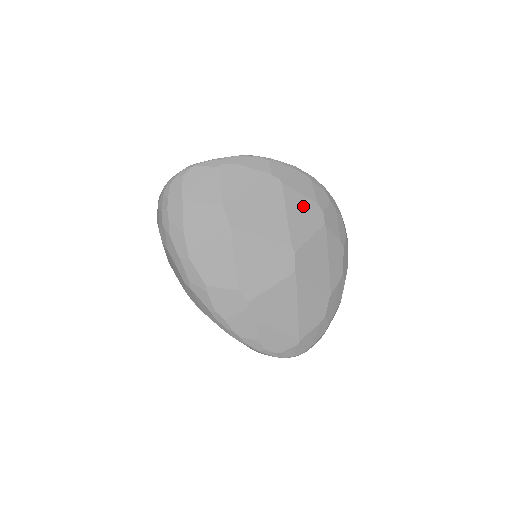
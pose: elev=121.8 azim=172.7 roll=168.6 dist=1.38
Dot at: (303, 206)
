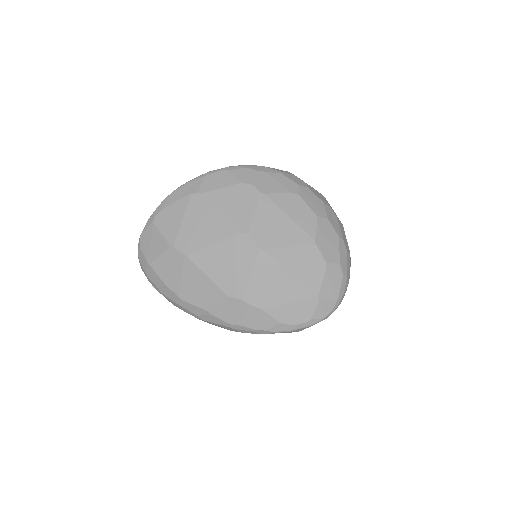
Dot at: (231, 195)
